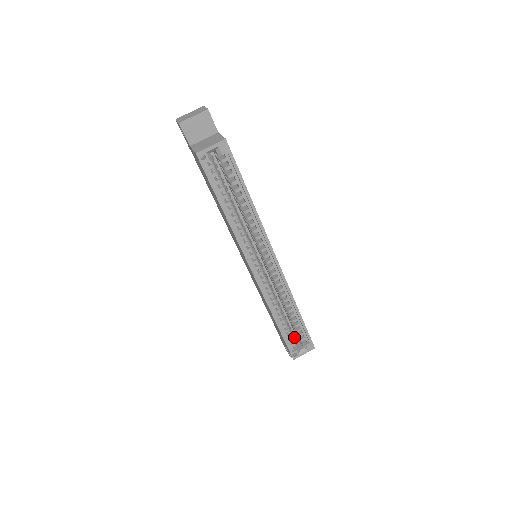
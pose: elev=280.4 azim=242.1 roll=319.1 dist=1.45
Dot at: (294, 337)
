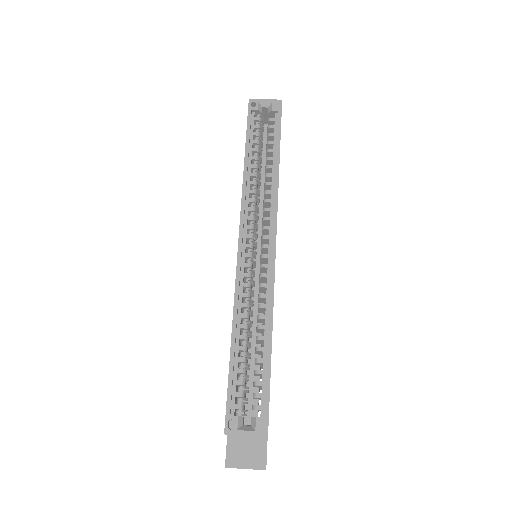
Dot at: occluded
